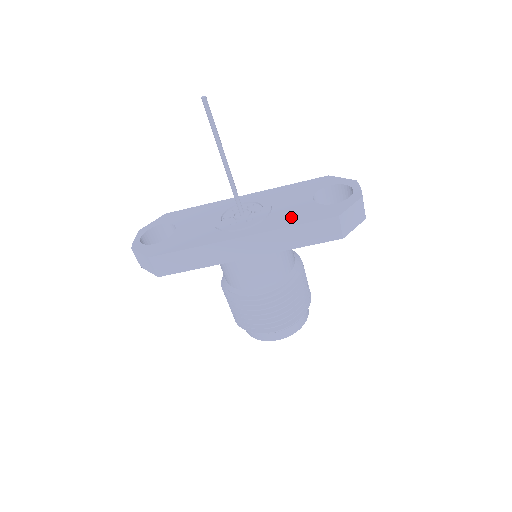
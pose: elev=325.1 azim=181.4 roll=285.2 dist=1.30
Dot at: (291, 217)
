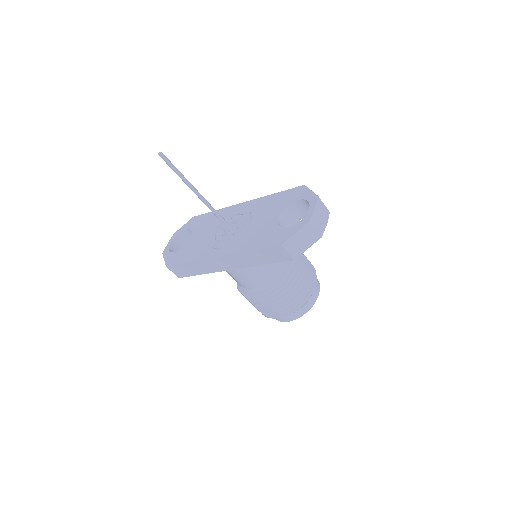
Dot at: (254, 239)
